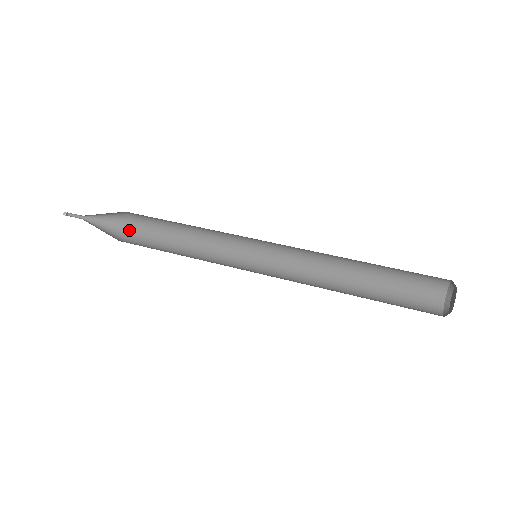
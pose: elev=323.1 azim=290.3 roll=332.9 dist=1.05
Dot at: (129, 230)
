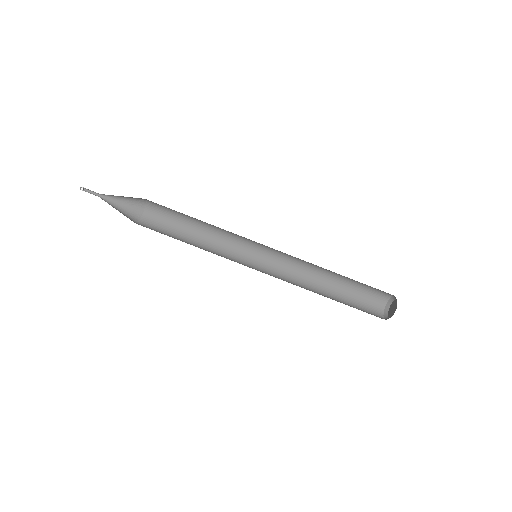
Dot at: (144, 204)
